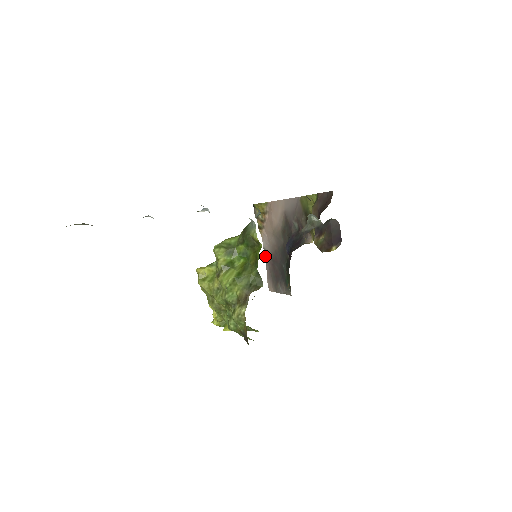
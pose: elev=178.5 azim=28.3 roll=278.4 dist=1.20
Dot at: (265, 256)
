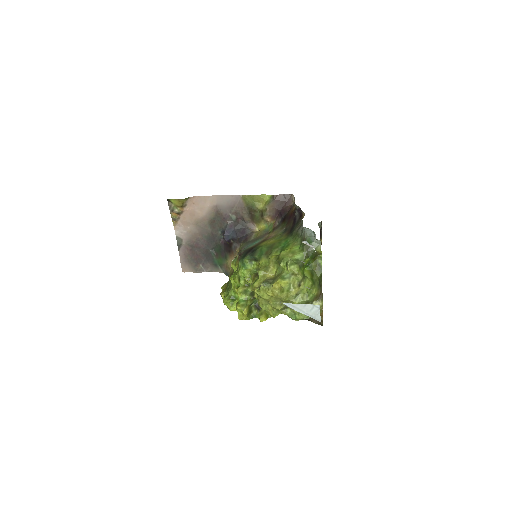
Dot at: (179, 243)
